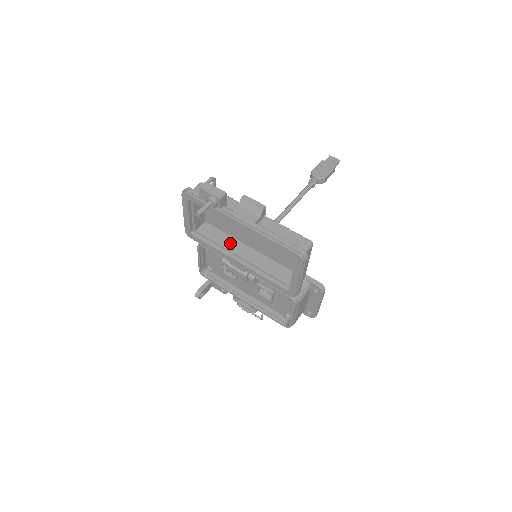
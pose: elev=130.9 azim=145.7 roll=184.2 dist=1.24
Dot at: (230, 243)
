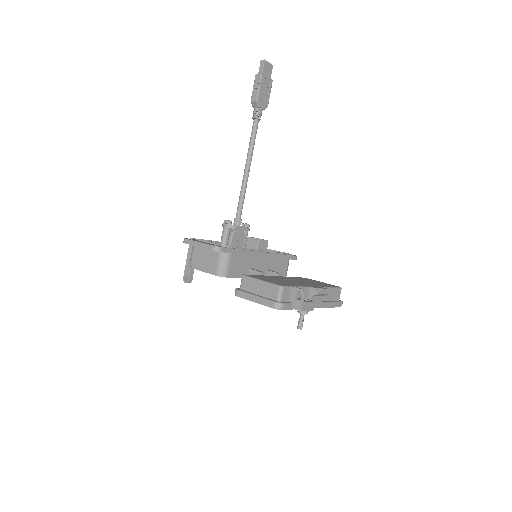
Dot at: occluded
